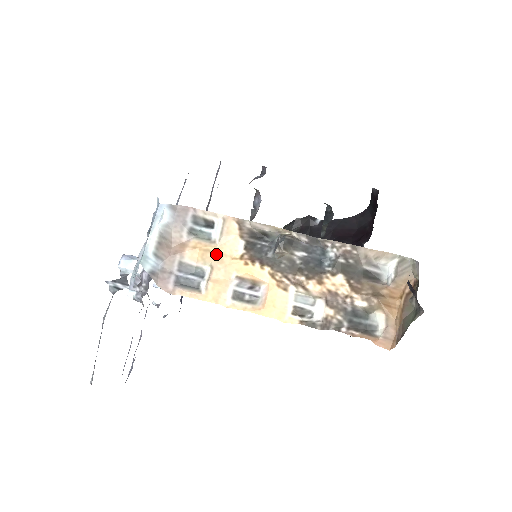
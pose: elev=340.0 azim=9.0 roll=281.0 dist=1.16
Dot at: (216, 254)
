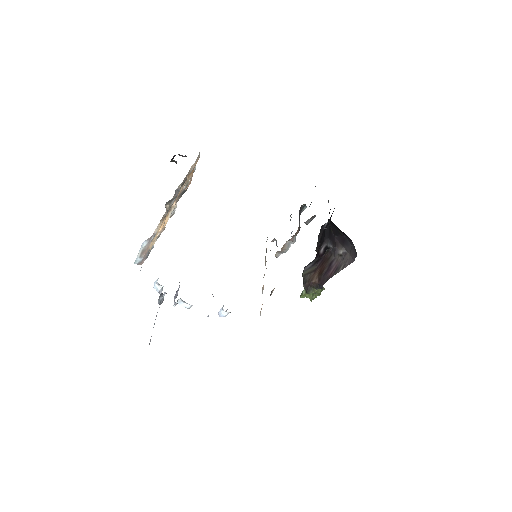
Dot at: (155, 235)
